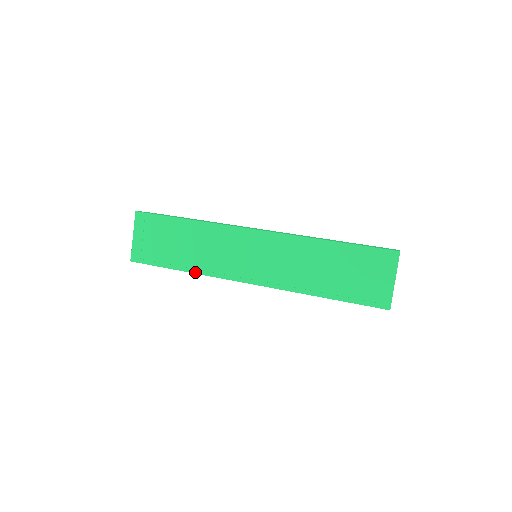
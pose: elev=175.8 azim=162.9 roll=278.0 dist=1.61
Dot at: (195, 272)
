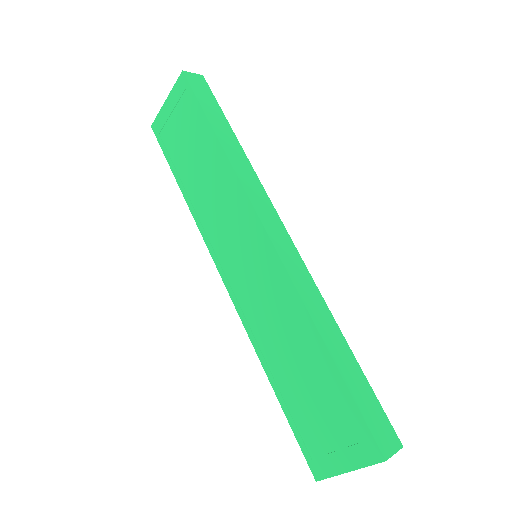
Dot at: (189, 206)
